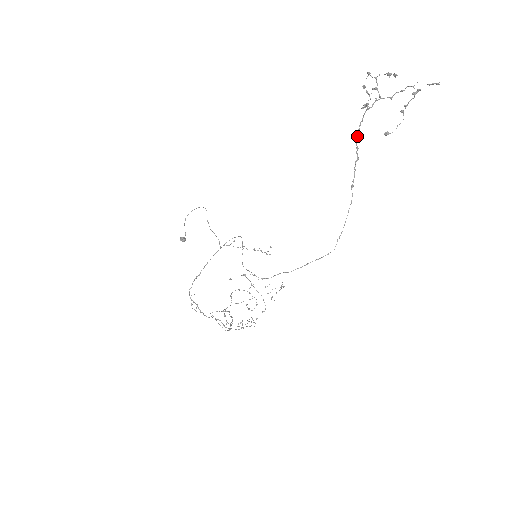
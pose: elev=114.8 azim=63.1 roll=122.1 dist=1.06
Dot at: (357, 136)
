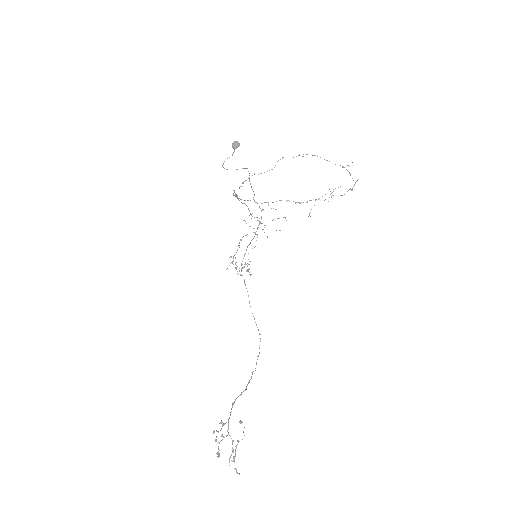
Dot at: (234, 402)
